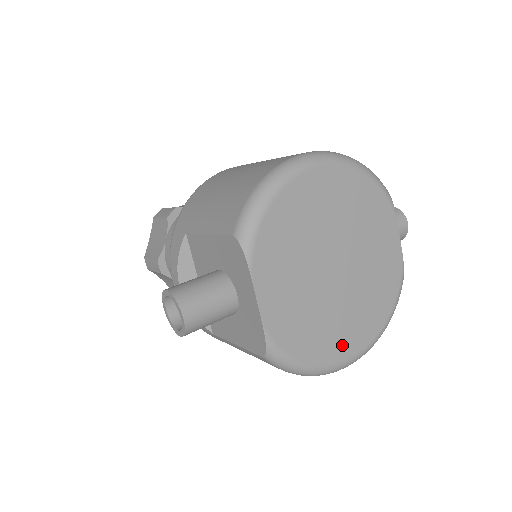
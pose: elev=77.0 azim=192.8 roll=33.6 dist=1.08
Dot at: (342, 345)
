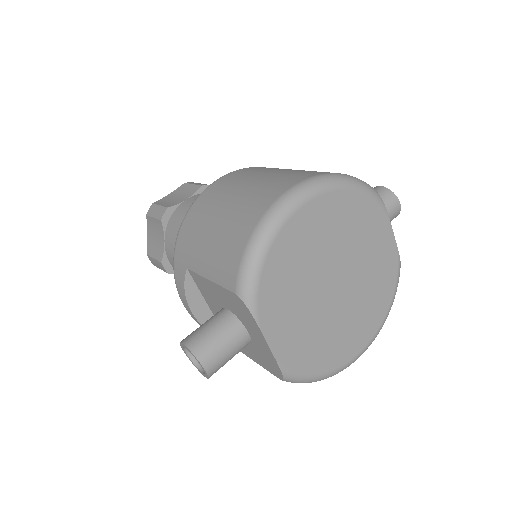
Dot at: (350, 347)
